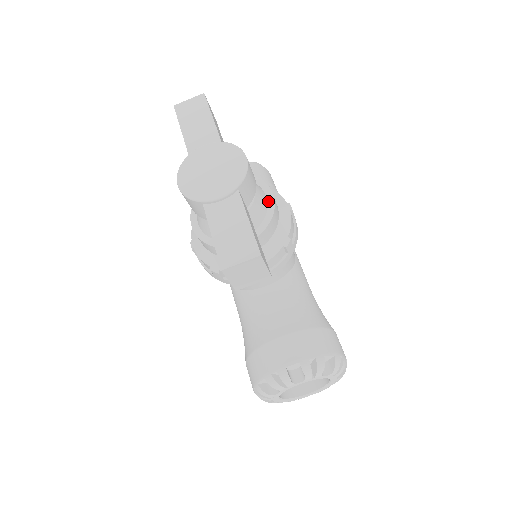
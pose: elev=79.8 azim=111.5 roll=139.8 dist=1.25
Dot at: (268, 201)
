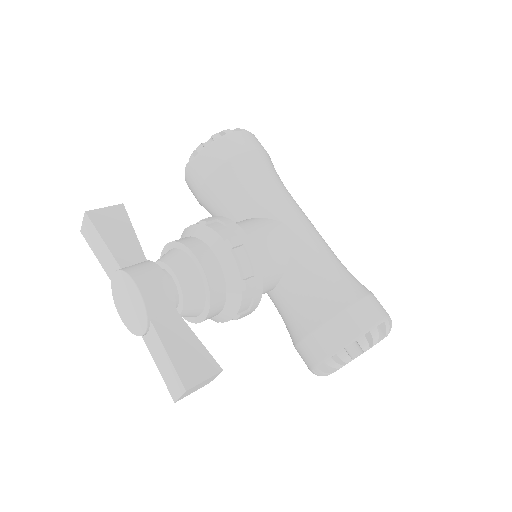
Dot at: (199, 270)
